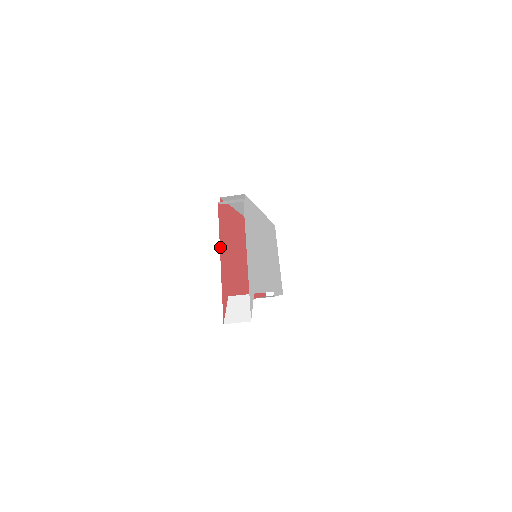
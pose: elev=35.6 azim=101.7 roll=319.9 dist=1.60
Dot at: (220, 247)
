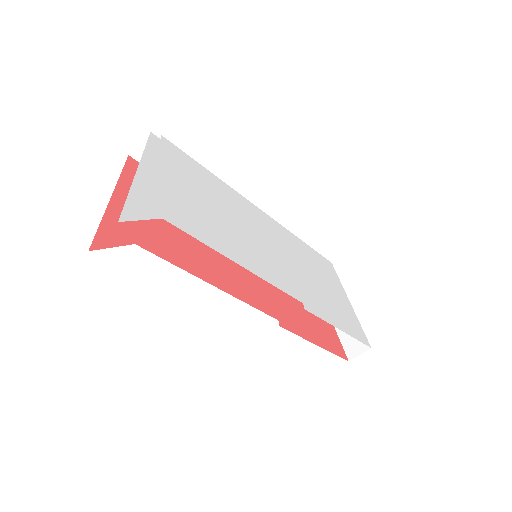
Dot at: (119, 187)
